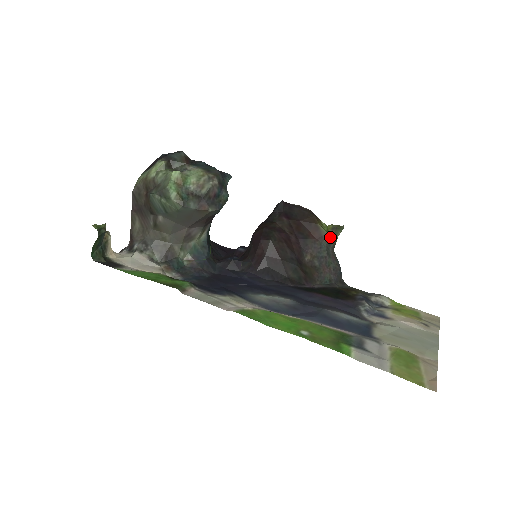
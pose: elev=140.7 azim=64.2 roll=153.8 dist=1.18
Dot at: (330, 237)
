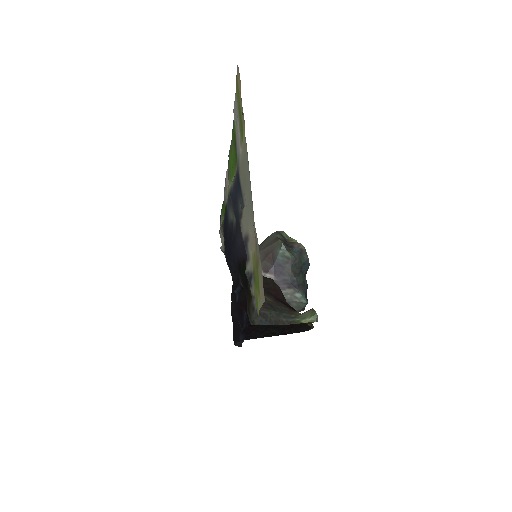
Dot at: (298, 316)
